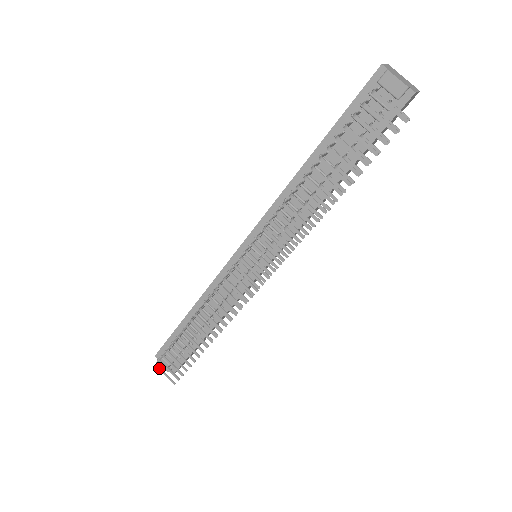
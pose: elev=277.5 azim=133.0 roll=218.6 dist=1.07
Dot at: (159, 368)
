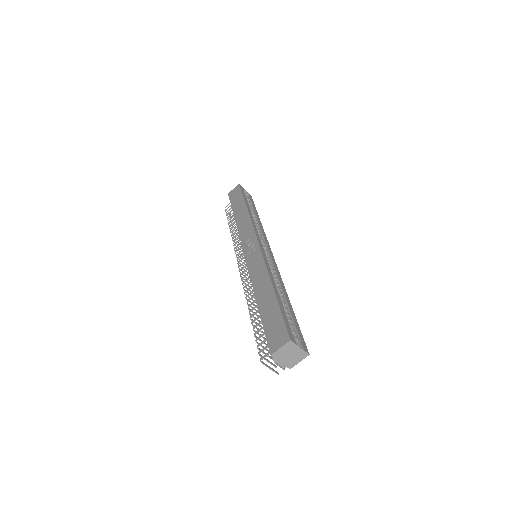
Dot at: occluded
